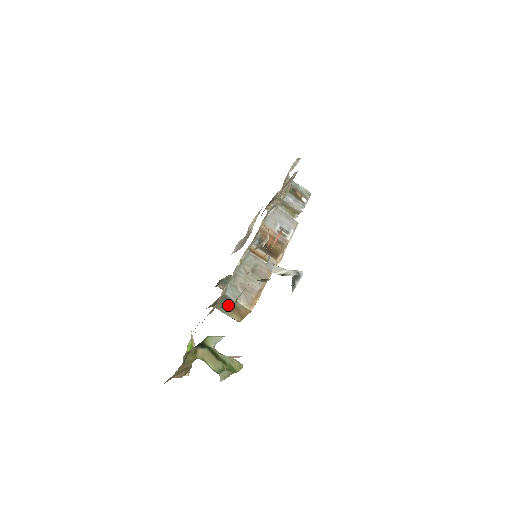
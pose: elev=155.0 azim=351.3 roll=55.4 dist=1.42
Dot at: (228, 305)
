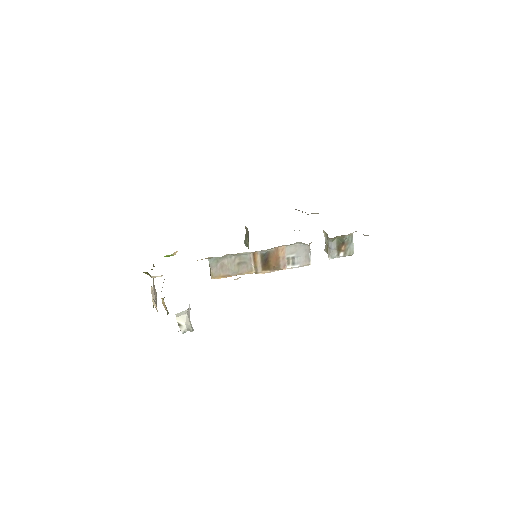
Dot at: occluded
